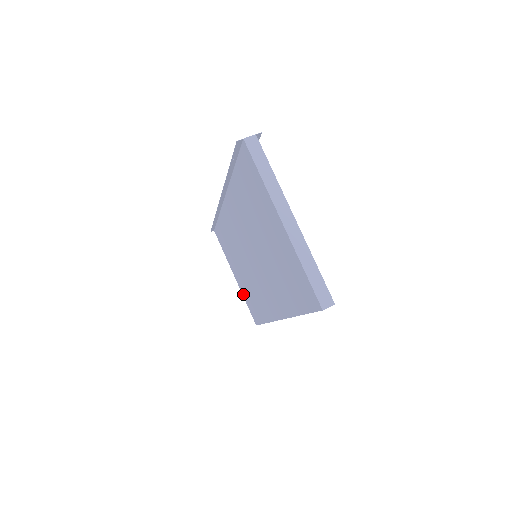
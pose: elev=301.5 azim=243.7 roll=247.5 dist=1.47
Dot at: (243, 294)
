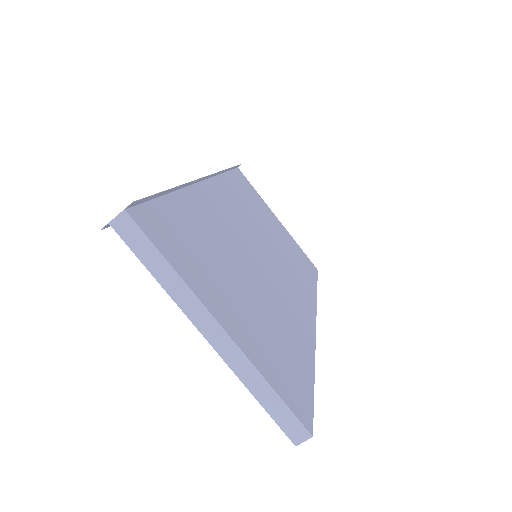
Dot at: occluded
